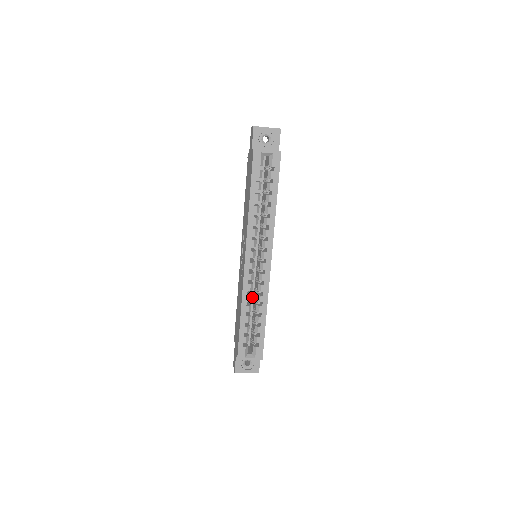
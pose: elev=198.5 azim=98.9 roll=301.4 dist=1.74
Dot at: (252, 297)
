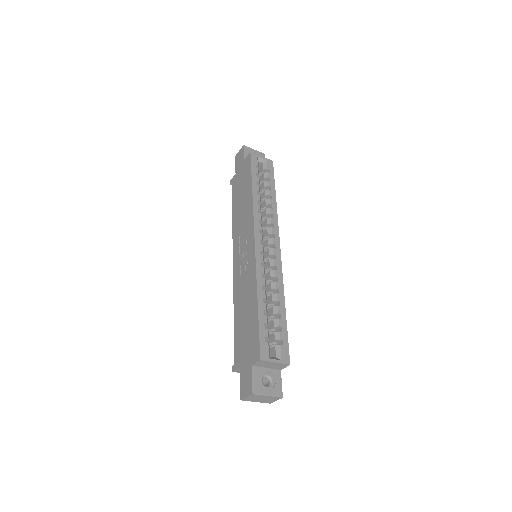
Dot at: occluded
